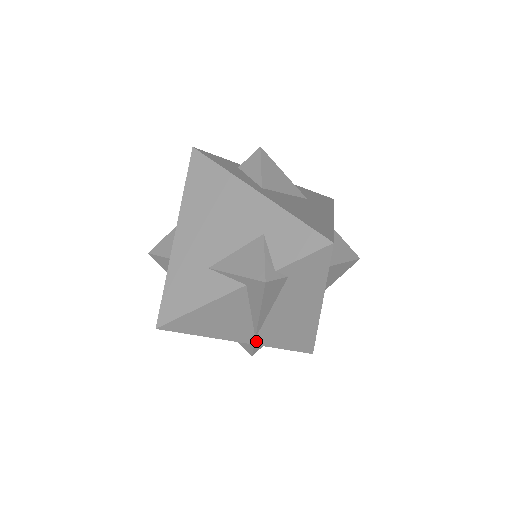
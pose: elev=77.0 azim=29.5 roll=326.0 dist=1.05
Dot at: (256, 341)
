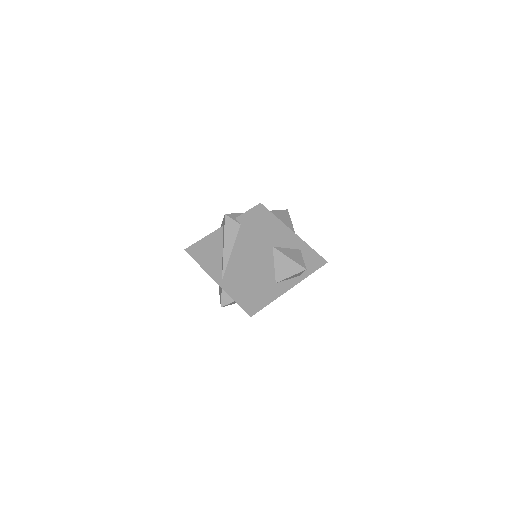
Dot at: (222, 284)
